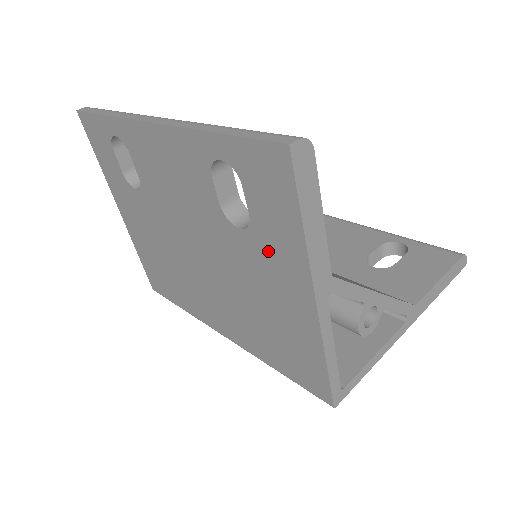
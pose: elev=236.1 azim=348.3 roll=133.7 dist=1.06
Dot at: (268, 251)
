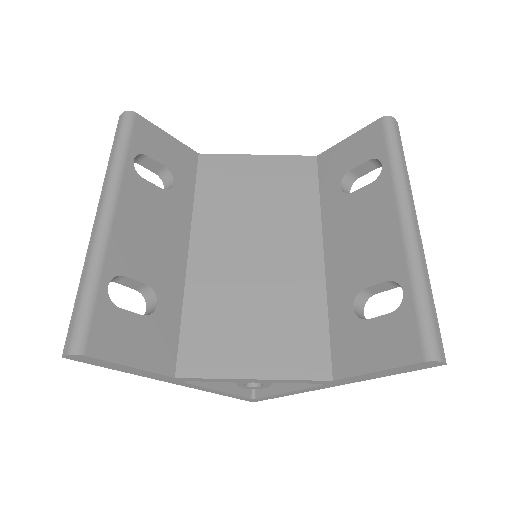
Dot at: occluded
